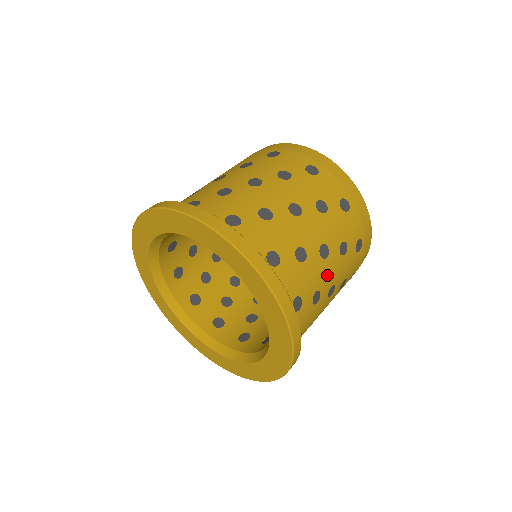
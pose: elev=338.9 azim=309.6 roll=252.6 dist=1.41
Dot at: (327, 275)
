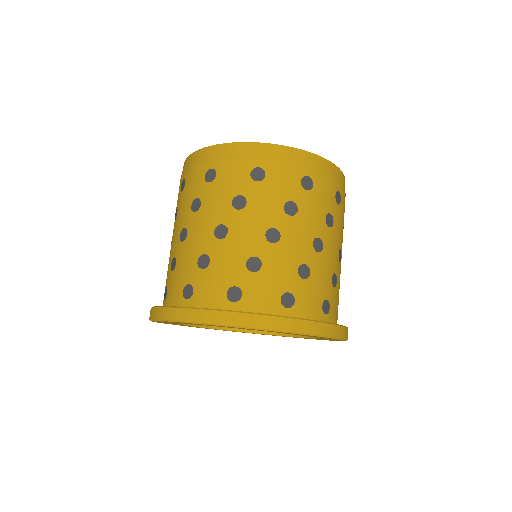
Dot at: occluded
